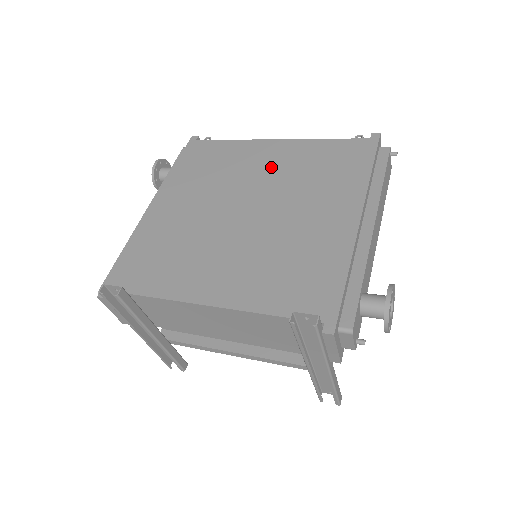
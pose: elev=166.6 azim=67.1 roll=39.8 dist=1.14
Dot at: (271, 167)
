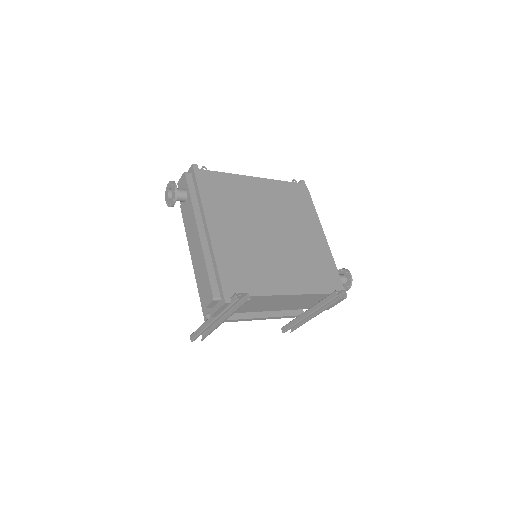
Dot at: (265, 199)
